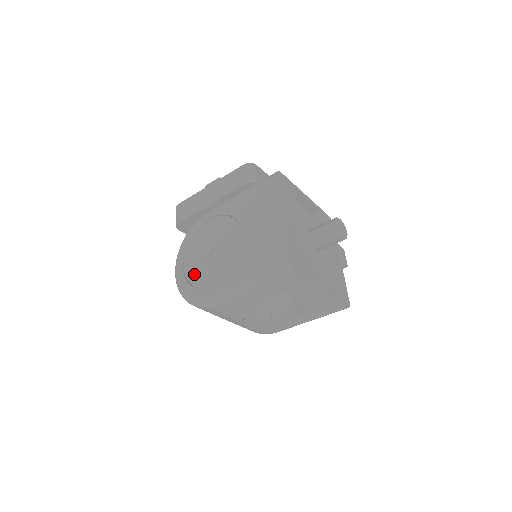
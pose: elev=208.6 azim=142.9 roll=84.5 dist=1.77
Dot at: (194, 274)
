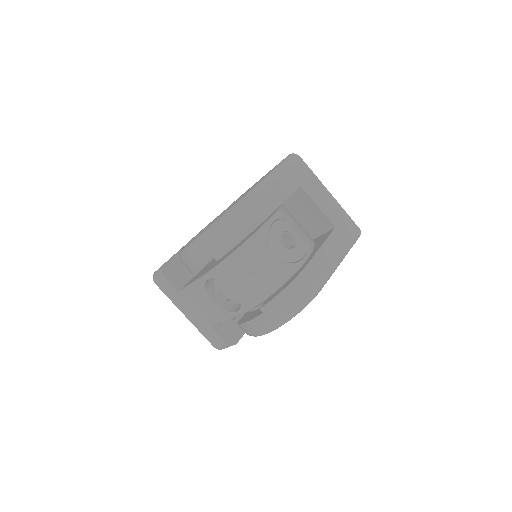
Dot at: occluded
